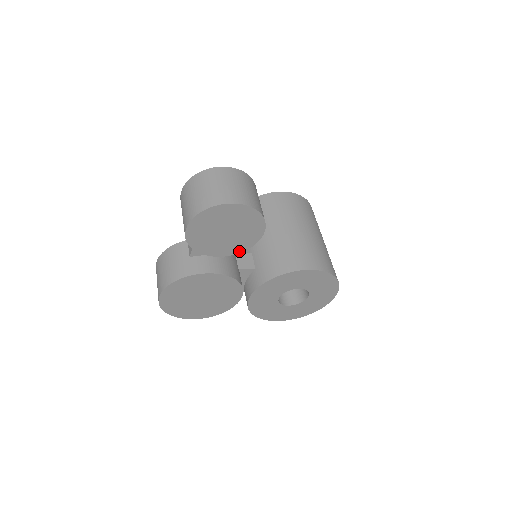
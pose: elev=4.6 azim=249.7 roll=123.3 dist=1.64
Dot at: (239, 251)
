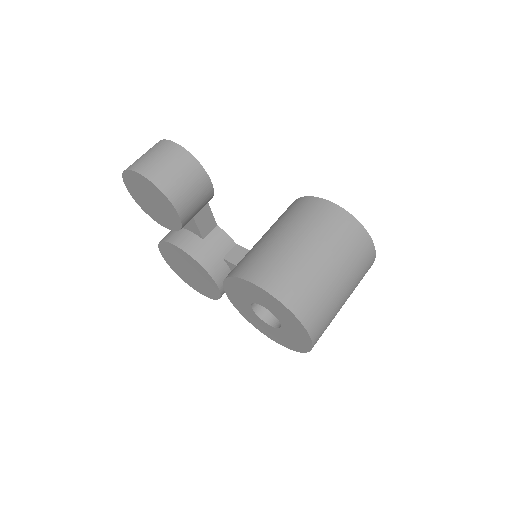
Dot at: (177, 229)
